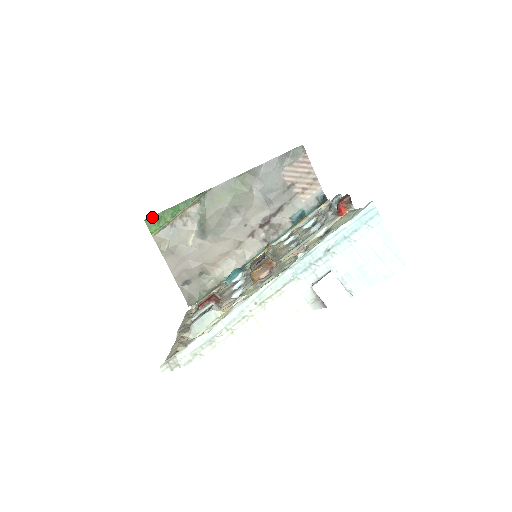
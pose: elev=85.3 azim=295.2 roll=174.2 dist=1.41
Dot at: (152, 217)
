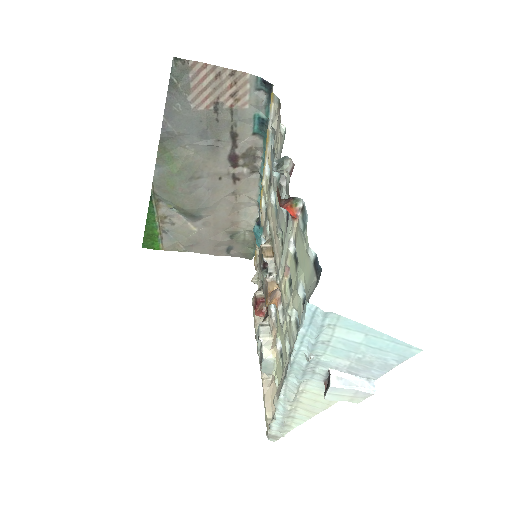
Dot at: (144, 241)
